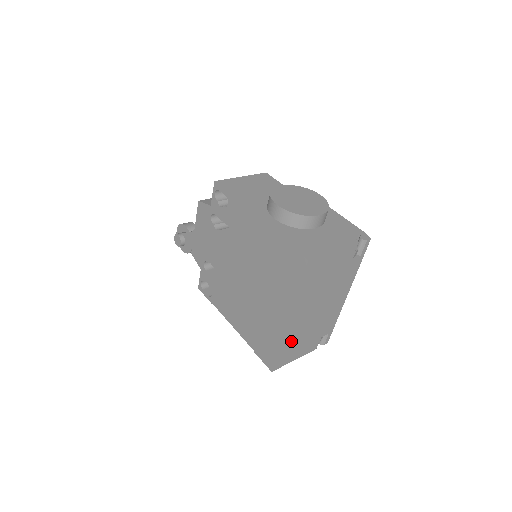
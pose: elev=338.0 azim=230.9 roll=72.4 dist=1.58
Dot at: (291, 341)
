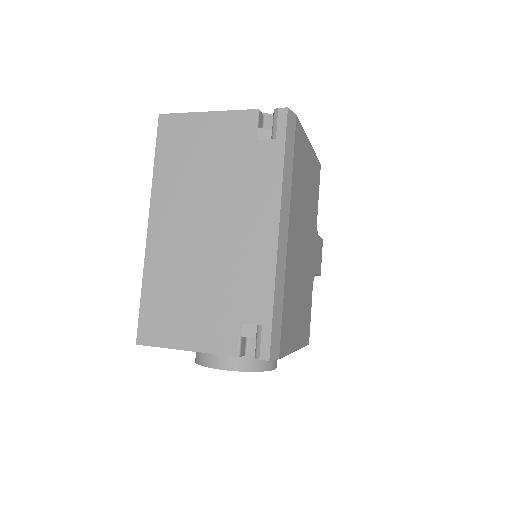
Dot at: (165, 284)
